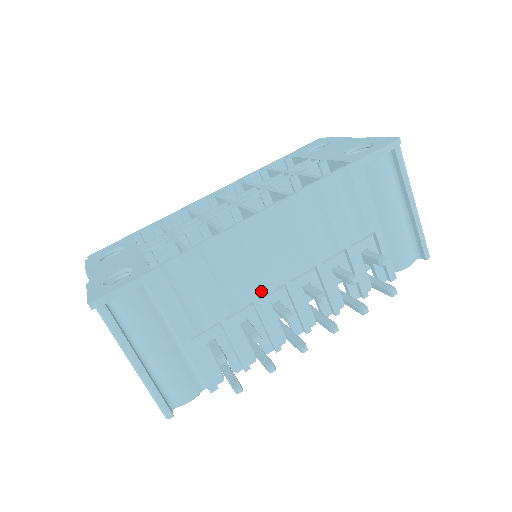
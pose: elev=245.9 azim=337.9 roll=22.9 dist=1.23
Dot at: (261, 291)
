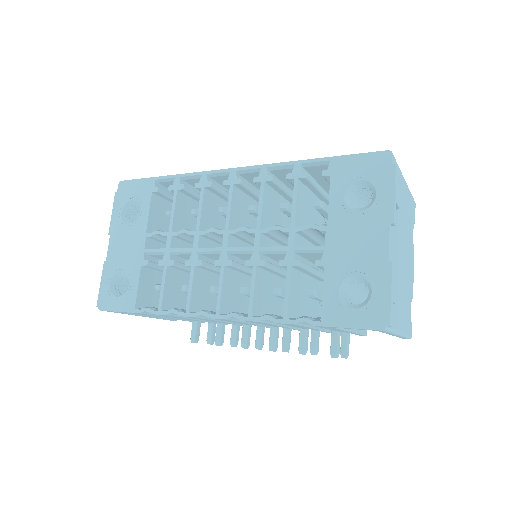
Dot at: occluded
